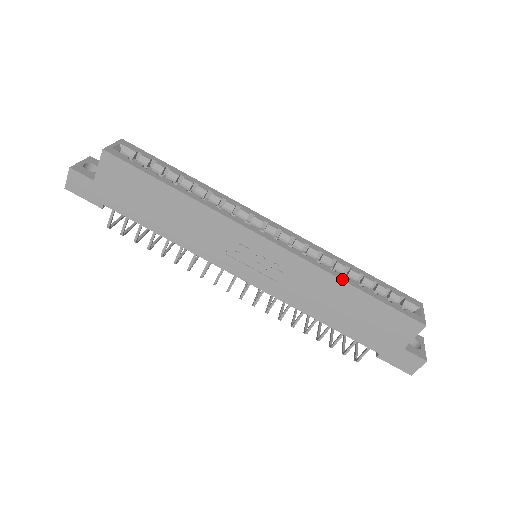
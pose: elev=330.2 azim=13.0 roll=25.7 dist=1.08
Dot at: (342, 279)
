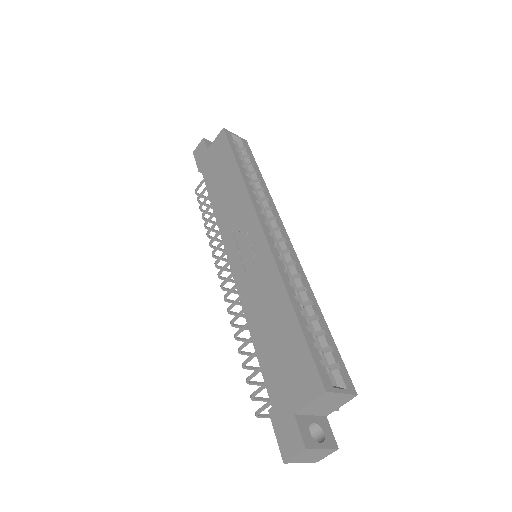
Dot at: (288, 291)
